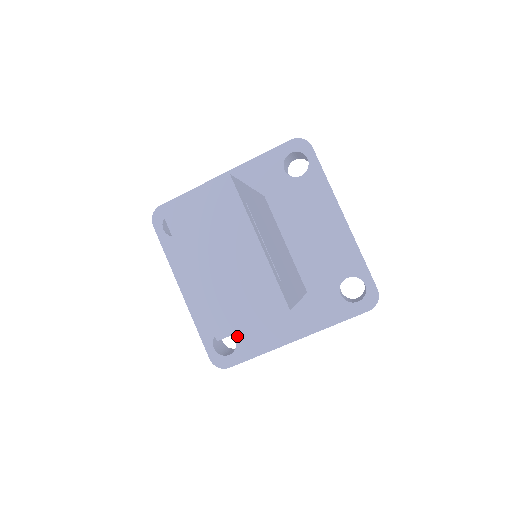
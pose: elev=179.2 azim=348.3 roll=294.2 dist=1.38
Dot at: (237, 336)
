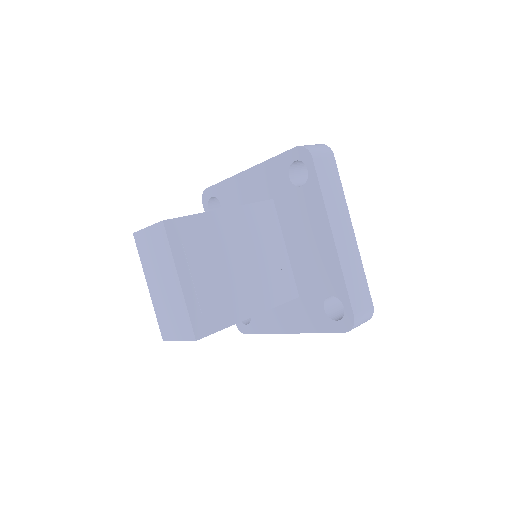
Dot at: occluded
